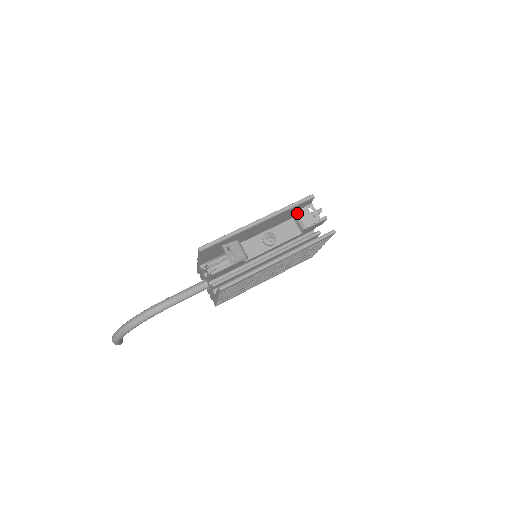
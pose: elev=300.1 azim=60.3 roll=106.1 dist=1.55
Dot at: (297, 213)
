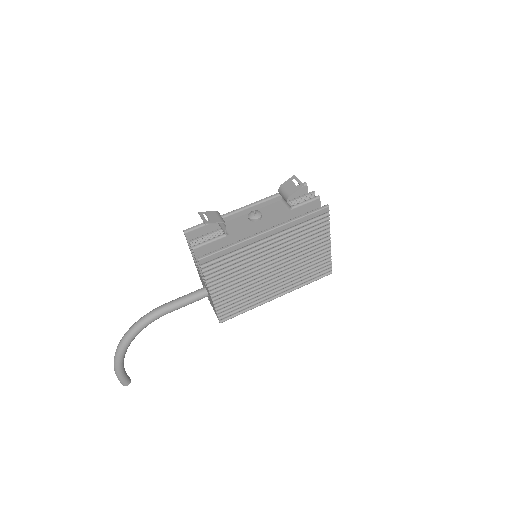
Dot at: (281, 186)
